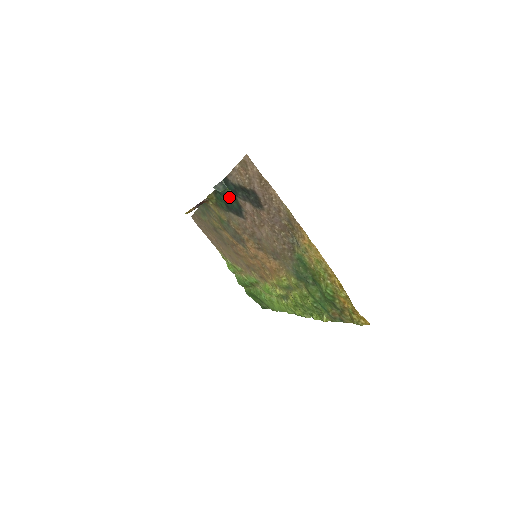
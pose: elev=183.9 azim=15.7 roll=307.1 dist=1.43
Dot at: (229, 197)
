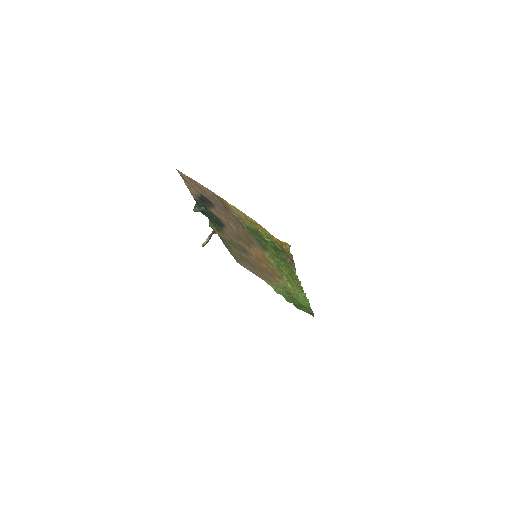
Dot at: (210, 215)
